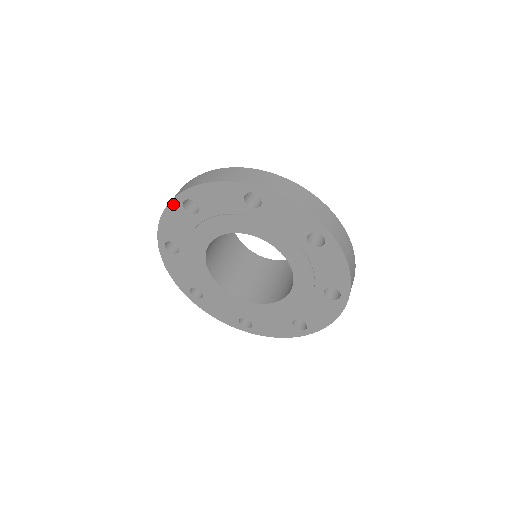
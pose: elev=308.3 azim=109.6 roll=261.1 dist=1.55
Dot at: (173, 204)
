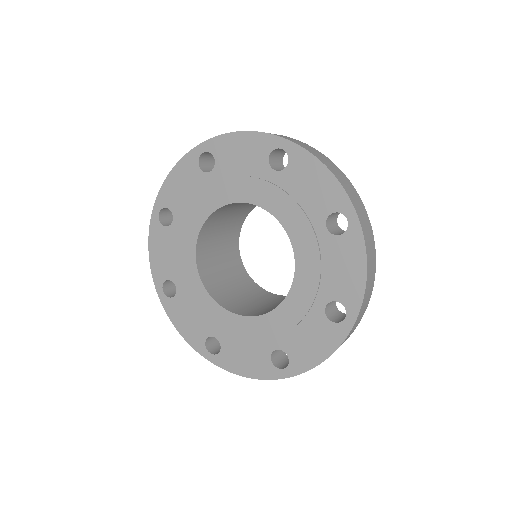
Dot at: (189, 157)
